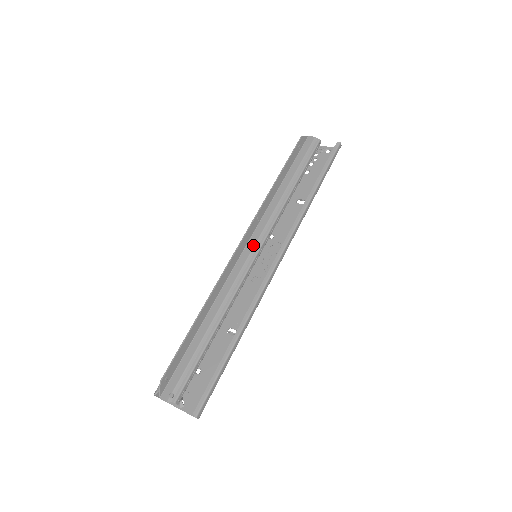
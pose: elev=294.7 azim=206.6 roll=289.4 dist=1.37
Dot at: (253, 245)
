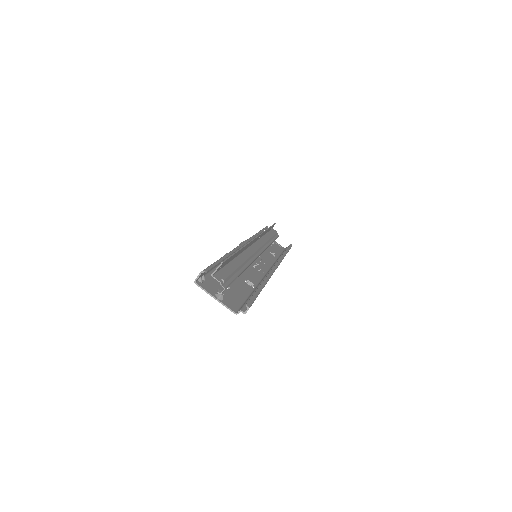
Dot at: (258, 247)
